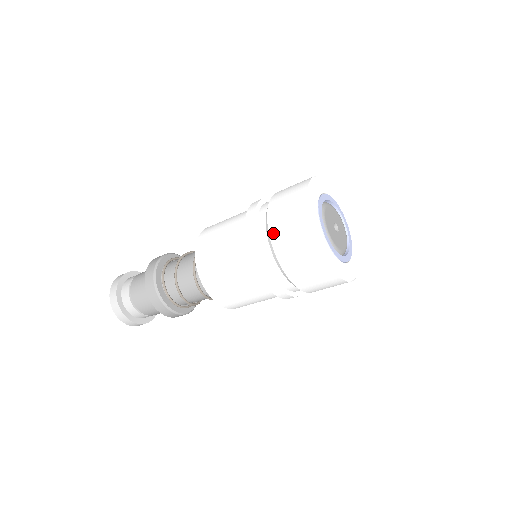
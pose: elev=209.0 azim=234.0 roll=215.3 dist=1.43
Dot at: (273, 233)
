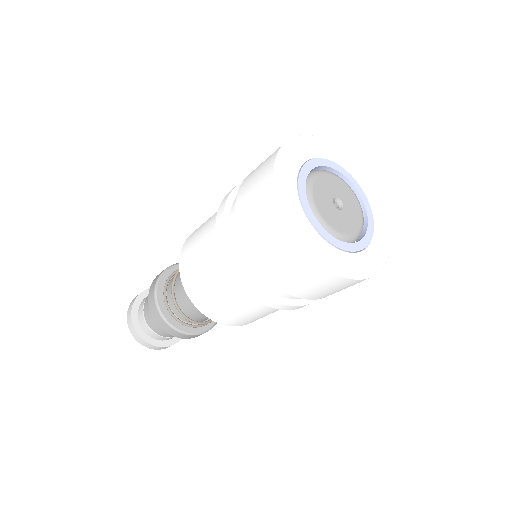
Dot at: (248, 175)
